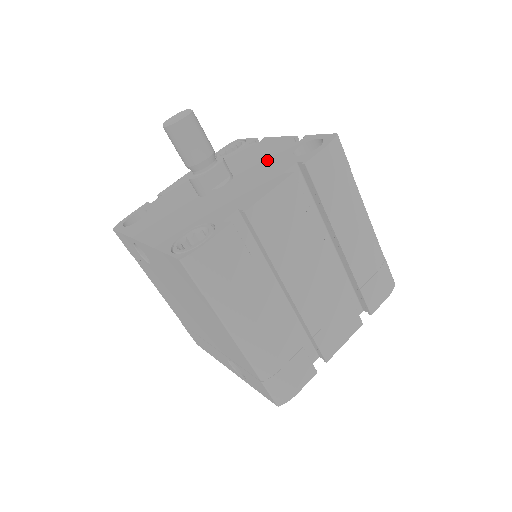
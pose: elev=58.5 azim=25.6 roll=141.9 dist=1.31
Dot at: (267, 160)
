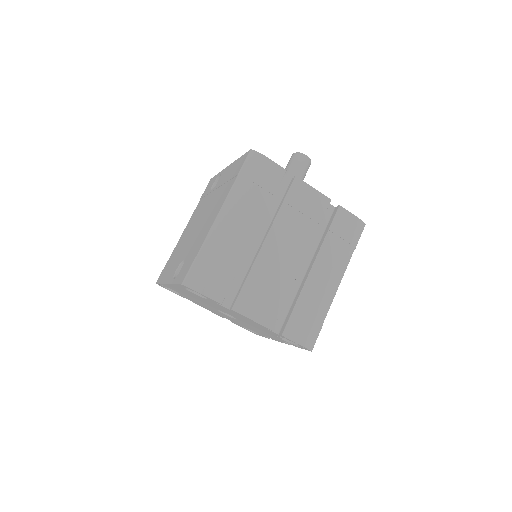
Dot at: occluded
